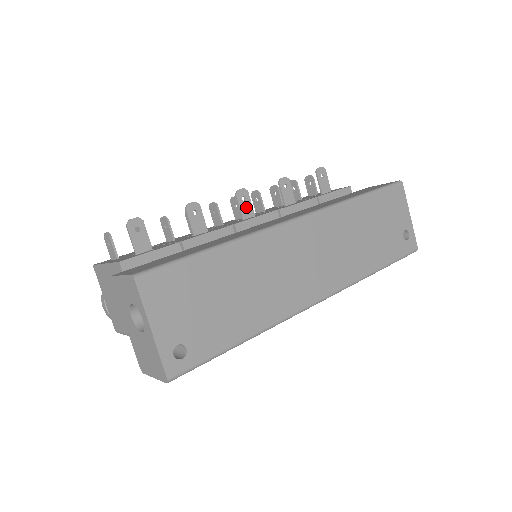
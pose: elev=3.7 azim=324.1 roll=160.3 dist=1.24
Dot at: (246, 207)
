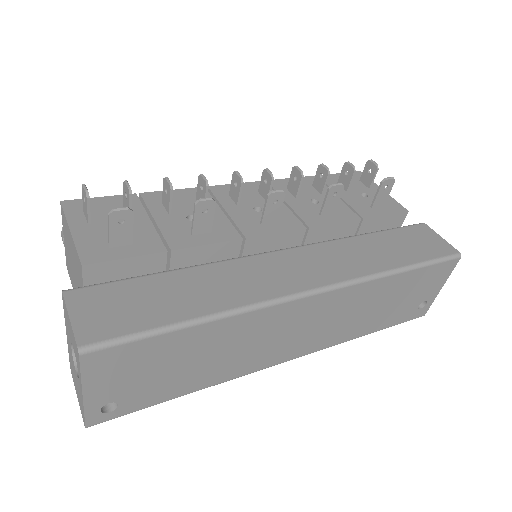
Dot at: (273, 211)
